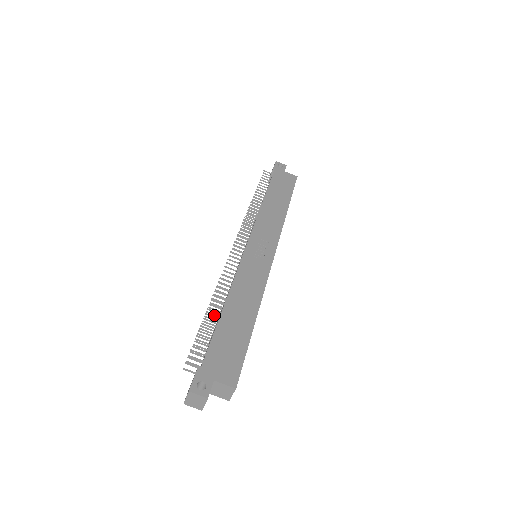
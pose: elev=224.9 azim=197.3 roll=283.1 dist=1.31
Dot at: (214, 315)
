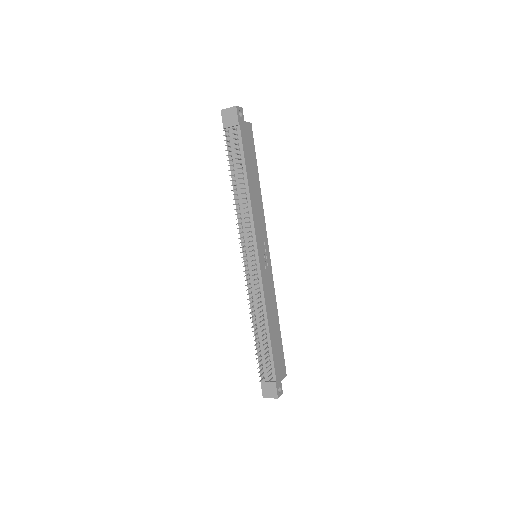
Dot at: (255, 330)
